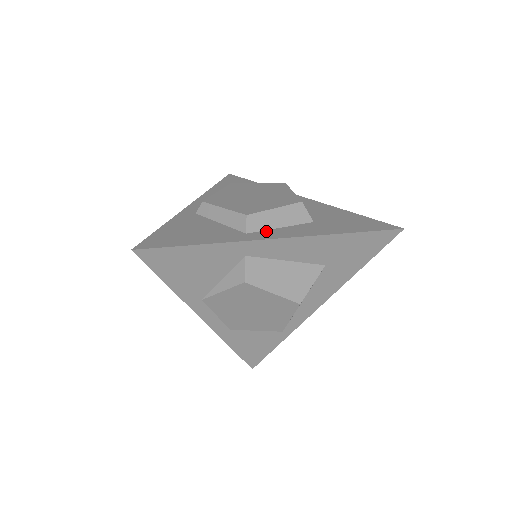
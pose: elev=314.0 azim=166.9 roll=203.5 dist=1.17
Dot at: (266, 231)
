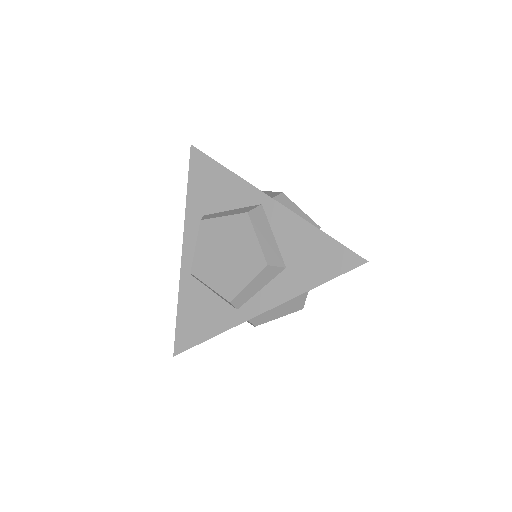
Dot at: (251, 301)
